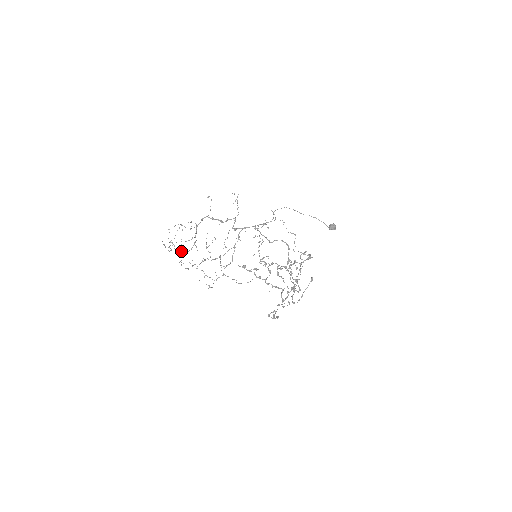
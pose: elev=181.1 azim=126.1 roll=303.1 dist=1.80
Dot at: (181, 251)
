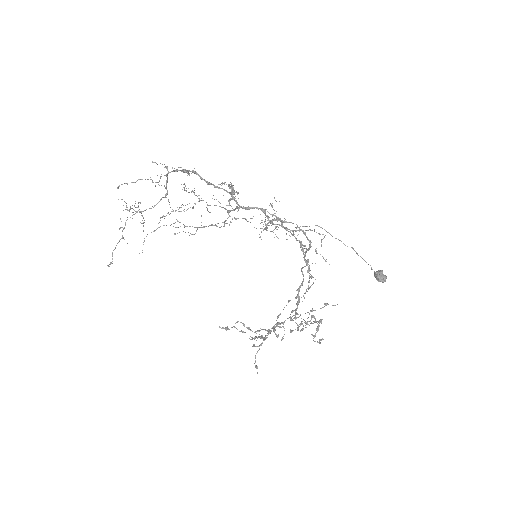
Dot at: occluded
